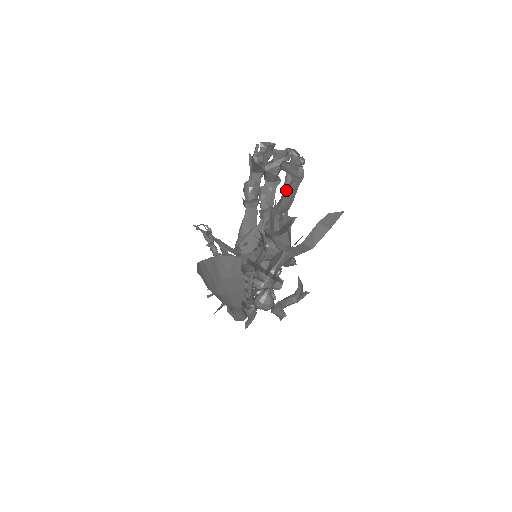
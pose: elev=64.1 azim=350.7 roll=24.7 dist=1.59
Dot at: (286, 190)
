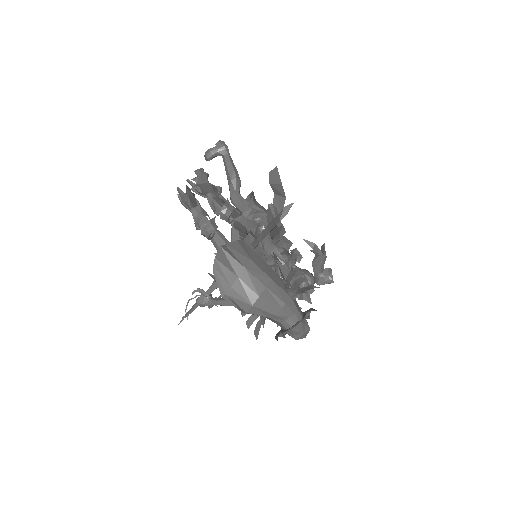
Dot at: (225, 168)
